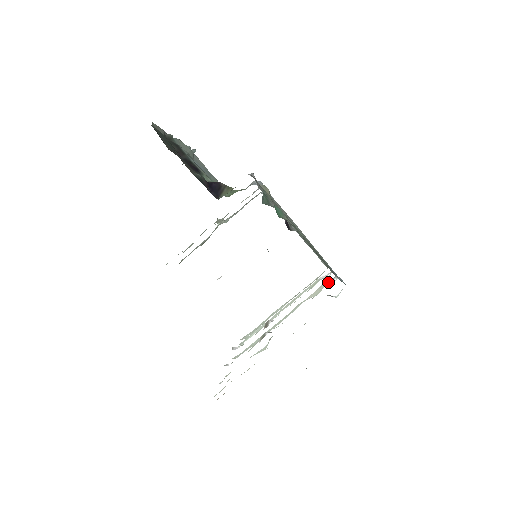
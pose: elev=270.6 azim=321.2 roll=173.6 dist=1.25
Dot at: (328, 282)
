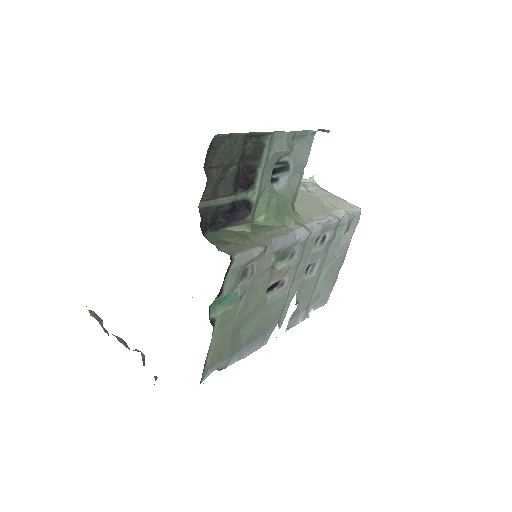
Dot at: occluded
